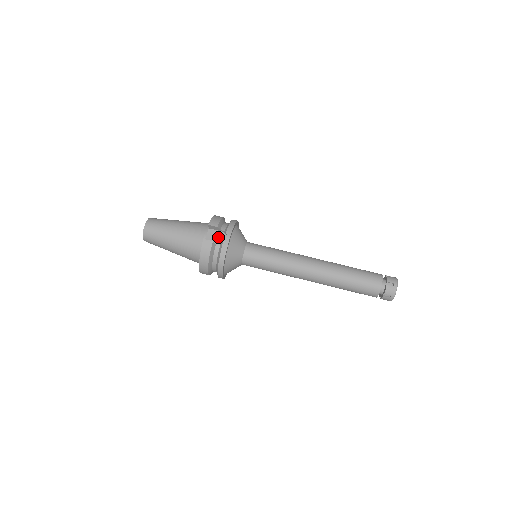
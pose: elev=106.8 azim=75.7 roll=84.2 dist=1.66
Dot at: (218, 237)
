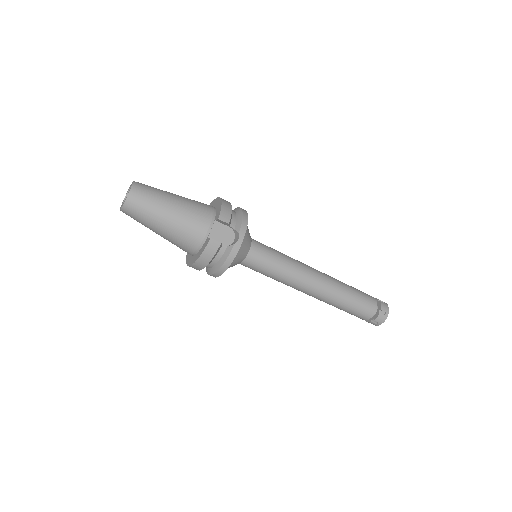
Dot at: (225, 234)
